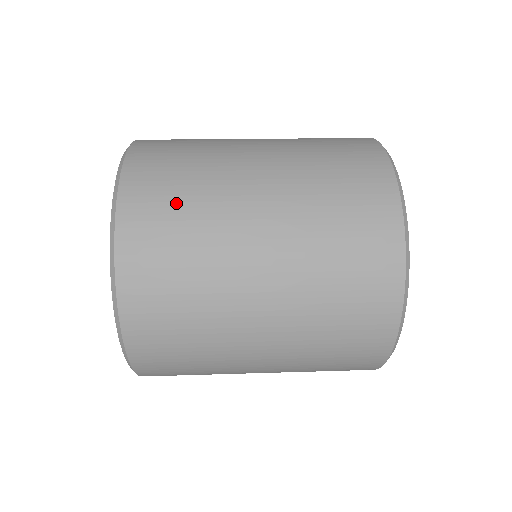
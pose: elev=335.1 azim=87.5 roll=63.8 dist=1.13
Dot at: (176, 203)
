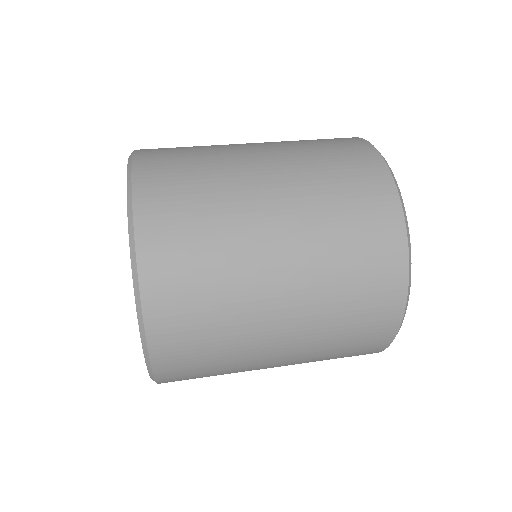
Dot at: (195, 236)
